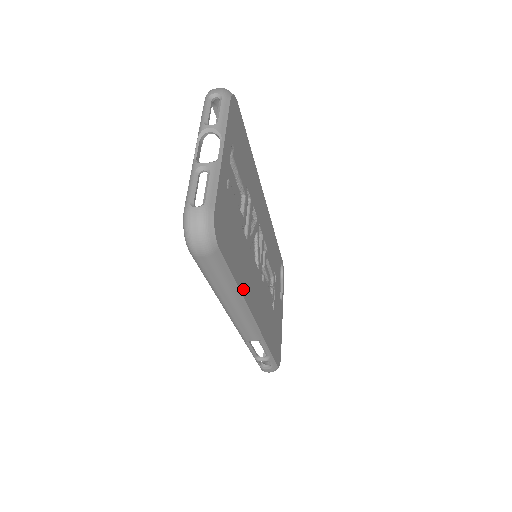
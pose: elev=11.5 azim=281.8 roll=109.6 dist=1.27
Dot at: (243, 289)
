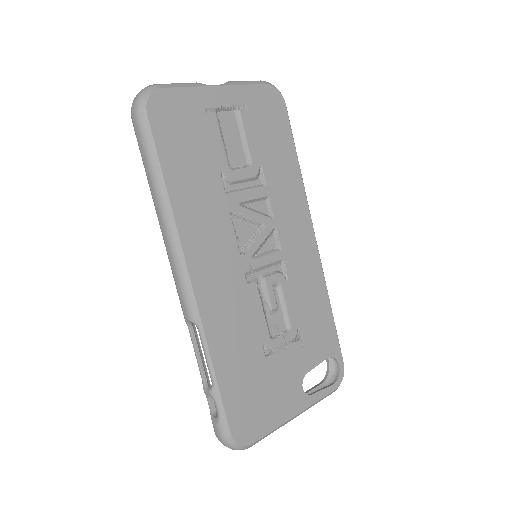
Dot at: (179, 208)
